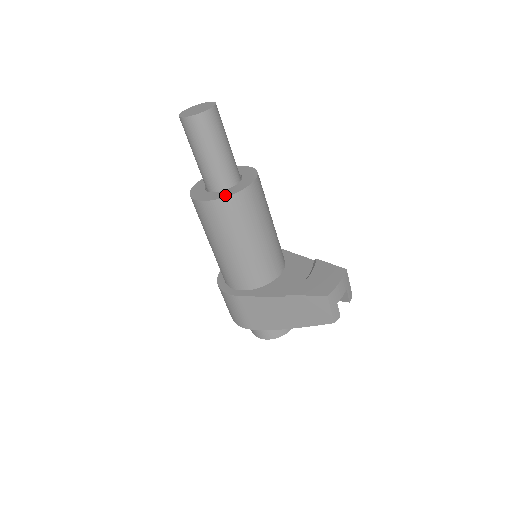
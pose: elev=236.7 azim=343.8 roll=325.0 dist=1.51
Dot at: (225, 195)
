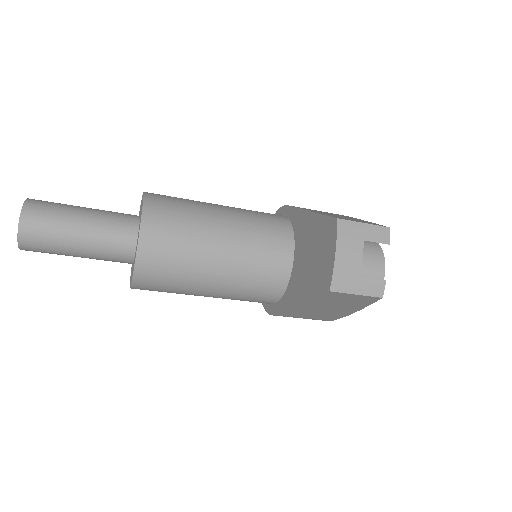
Dot at: occluded
